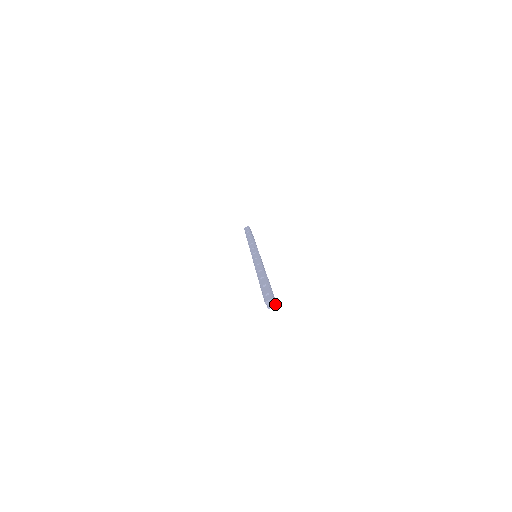
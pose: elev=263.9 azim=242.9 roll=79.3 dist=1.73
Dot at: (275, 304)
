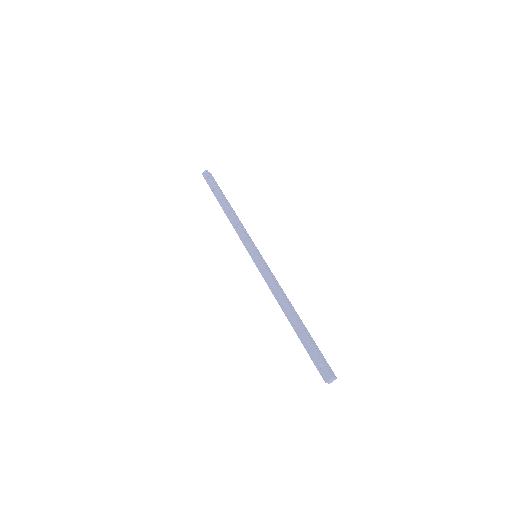
Dot at: (335, 379)
